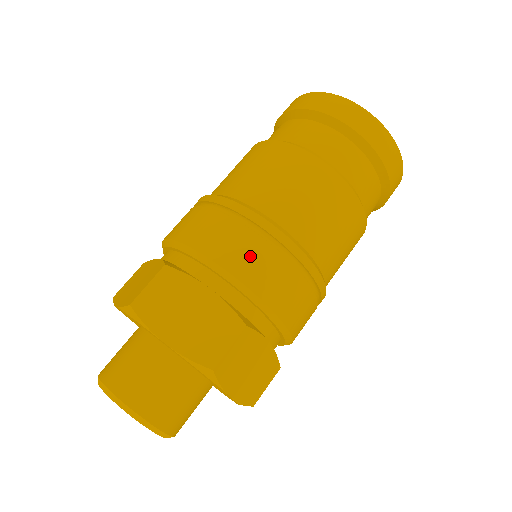
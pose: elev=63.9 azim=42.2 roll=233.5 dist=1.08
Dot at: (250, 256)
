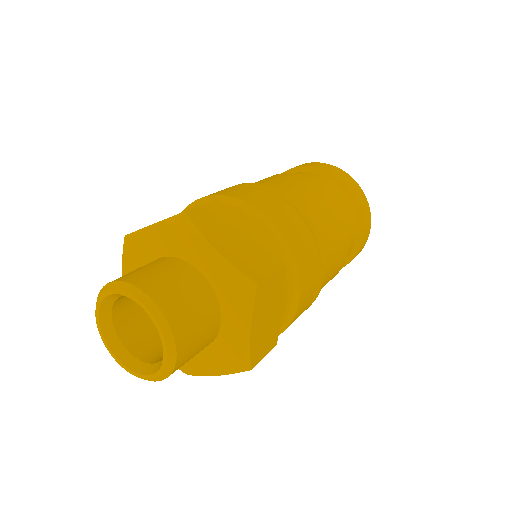
Dot at: (288, 220)
